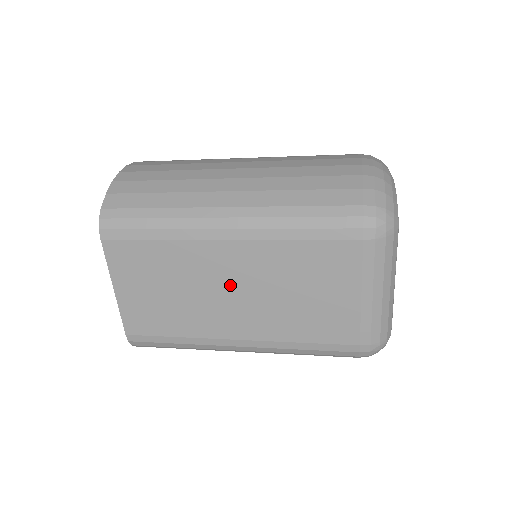
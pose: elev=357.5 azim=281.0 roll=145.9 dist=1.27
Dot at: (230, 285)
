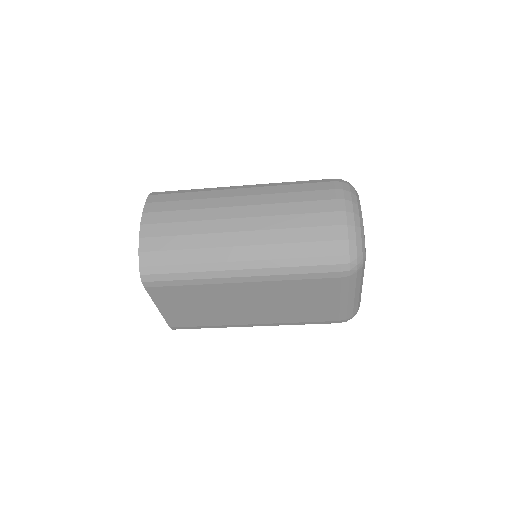
Dot at: (246, 302)
